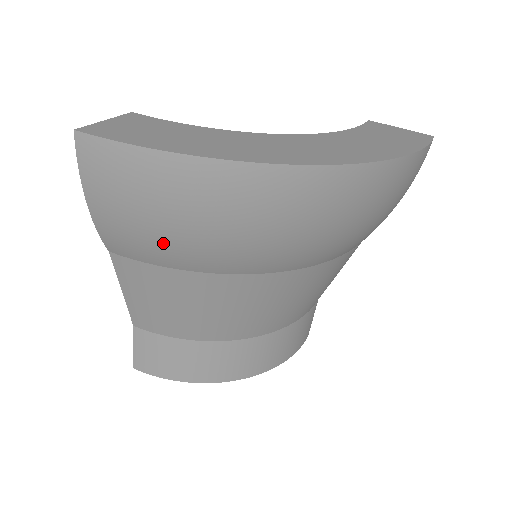
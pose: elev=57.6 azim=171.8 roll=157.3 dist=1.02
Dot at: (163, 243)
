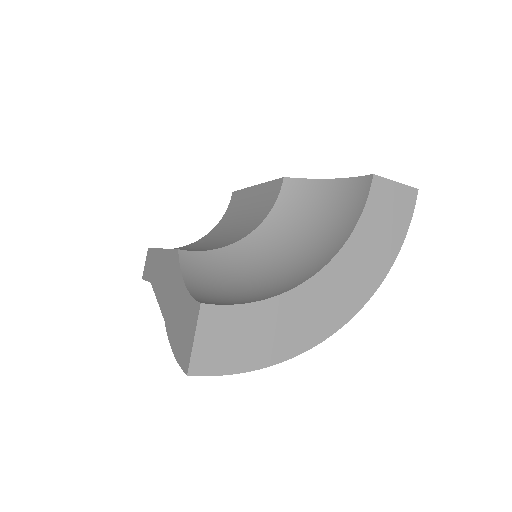
Dot at: occluded
